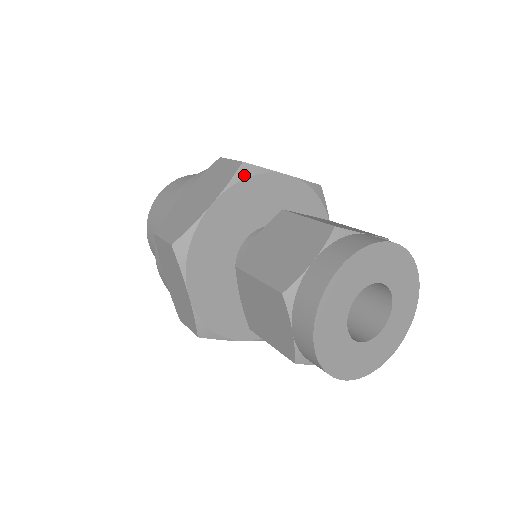
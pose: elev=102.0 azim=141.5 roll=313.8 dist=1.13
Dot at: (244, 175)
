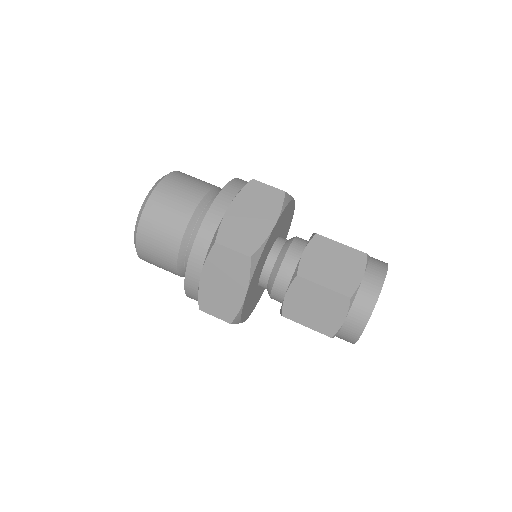
Dot at: (286, 202)
